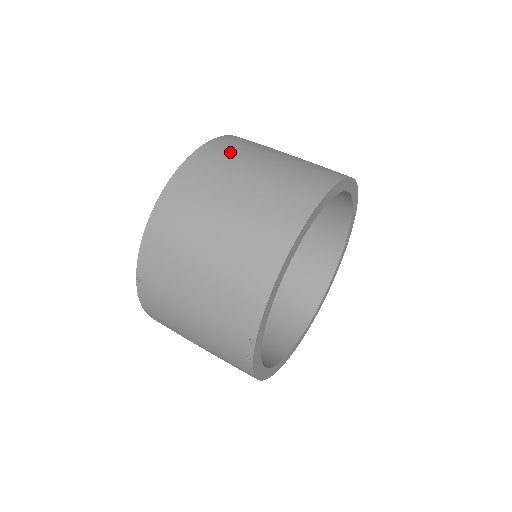
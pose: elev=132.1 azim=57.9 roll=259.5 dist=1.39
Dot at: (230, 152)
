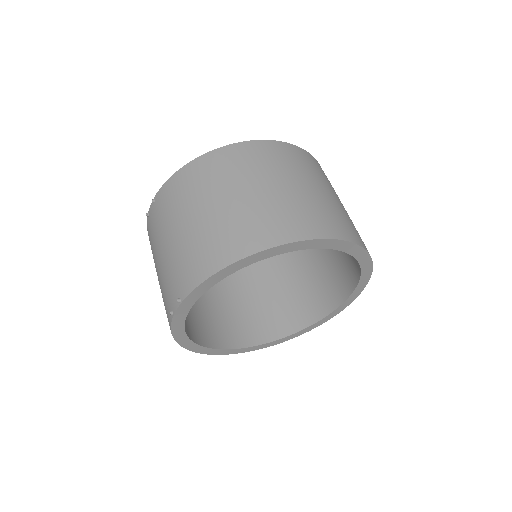
Dot at: (286, 159)
